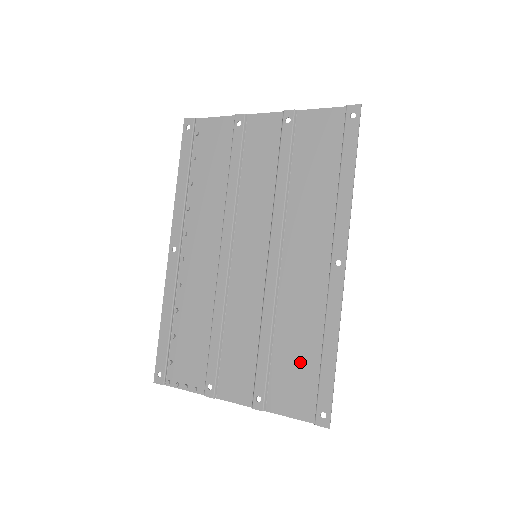
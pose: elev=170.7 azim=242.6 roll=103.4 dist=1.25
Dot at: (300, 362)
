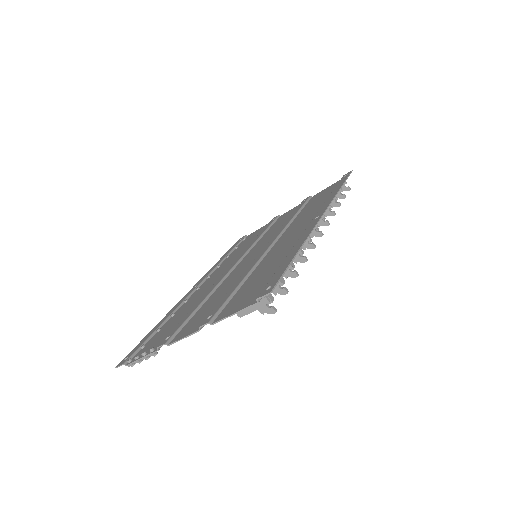
Dot at: (263, 277)
